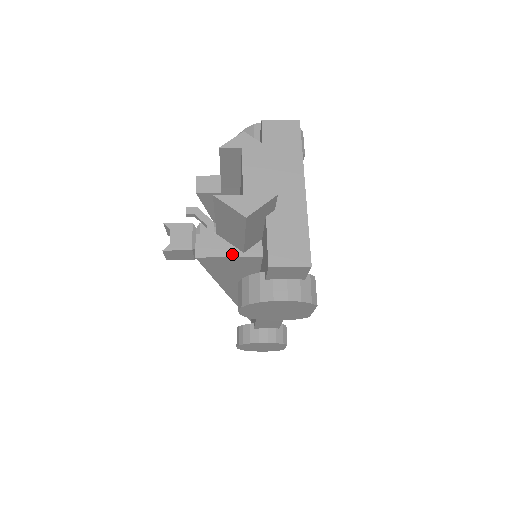
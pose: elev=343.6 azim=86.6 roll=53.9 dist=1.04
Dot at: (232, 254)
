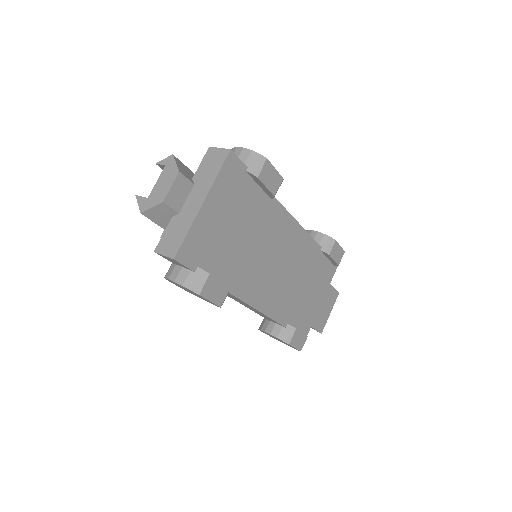
Dot at: occluded
